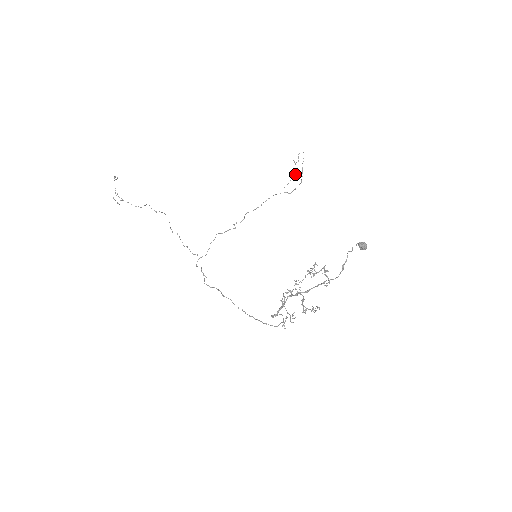
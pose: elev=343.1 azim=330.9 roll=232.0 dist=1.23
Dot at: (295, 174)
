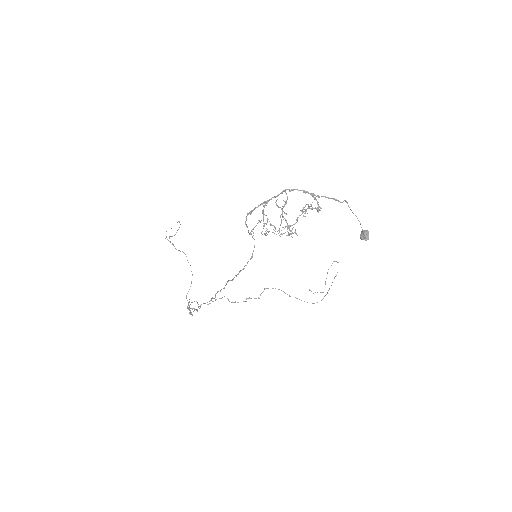
Dot at: occluded
